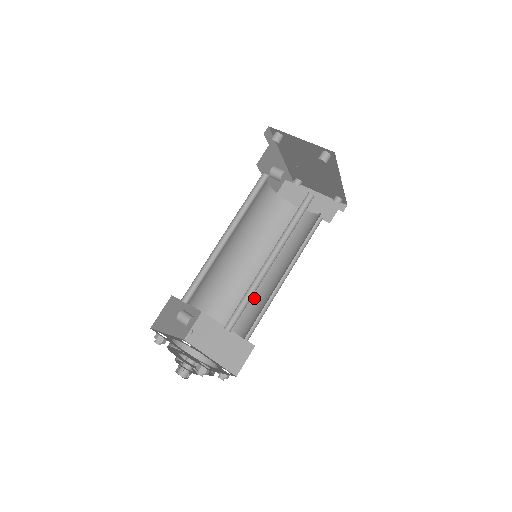
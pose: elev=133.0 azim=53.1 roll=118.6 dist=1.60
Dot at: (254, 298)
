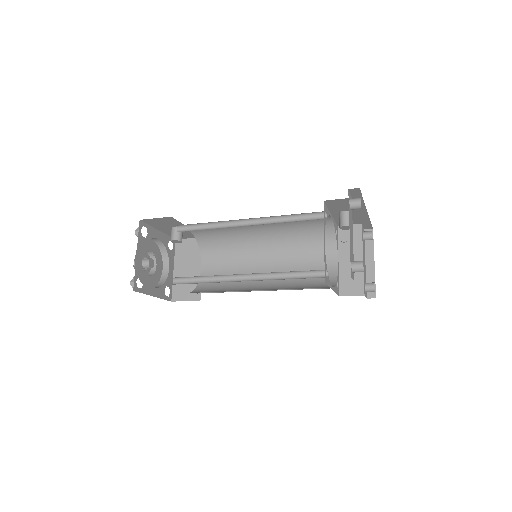
Dot at: occluded
